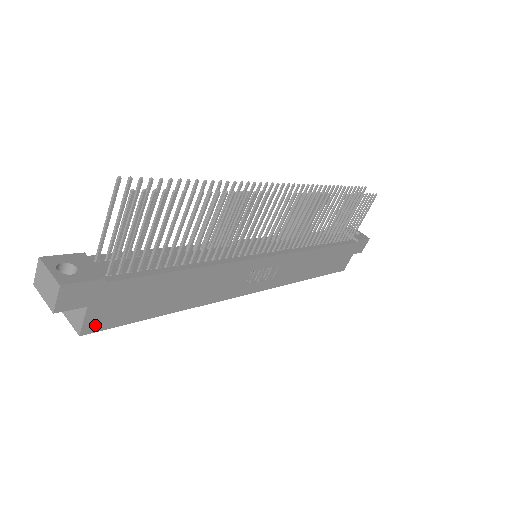
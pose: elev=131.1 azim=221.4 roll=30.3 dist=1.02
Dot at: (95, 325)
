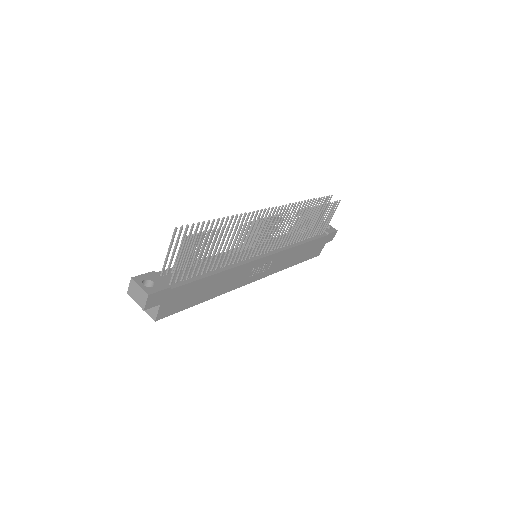
Dot at: (163, 314)
